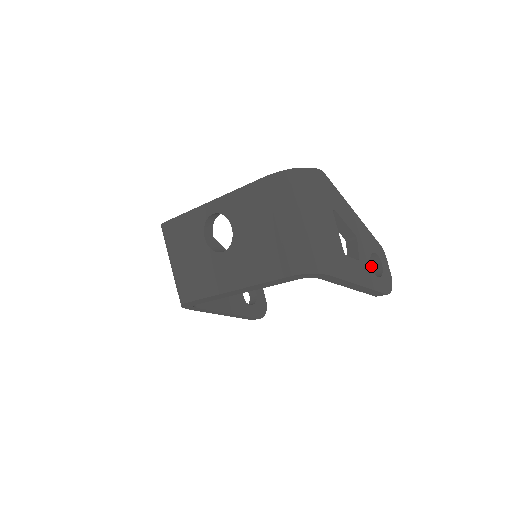
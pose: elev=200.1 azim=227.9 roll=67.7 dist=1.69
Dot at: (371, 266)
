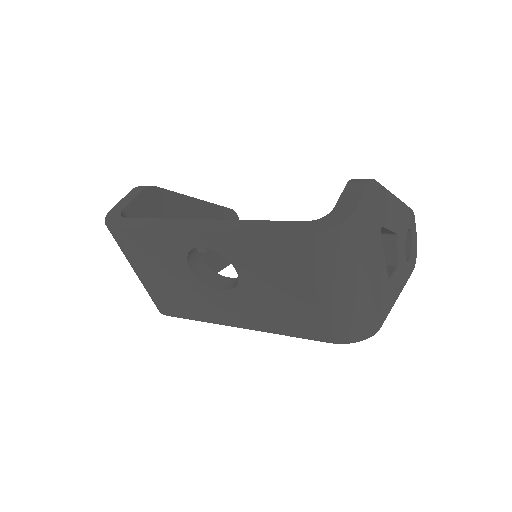
Dot at: occluded
